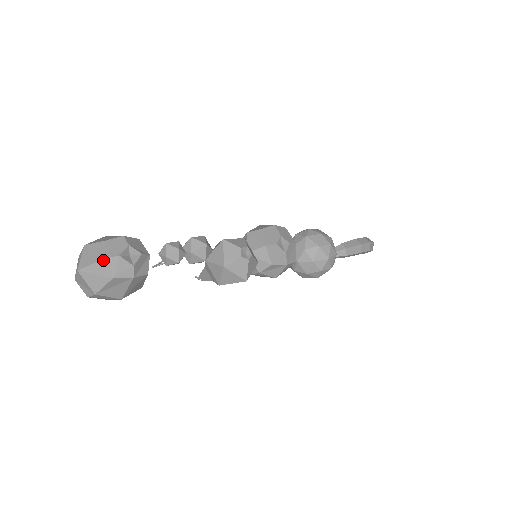
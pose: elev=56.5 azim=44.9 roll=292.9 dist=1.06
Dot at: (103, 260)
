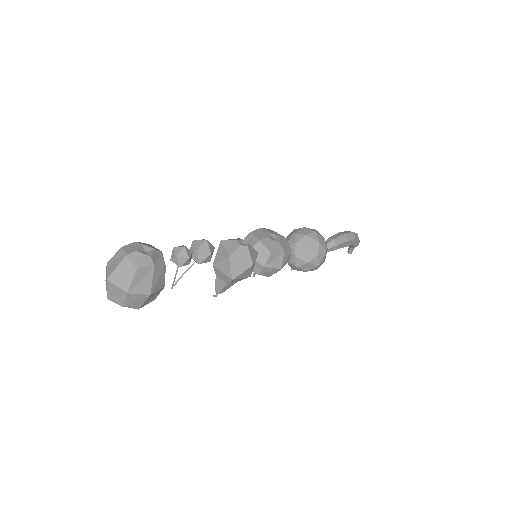
Dot at: (124, 258)
